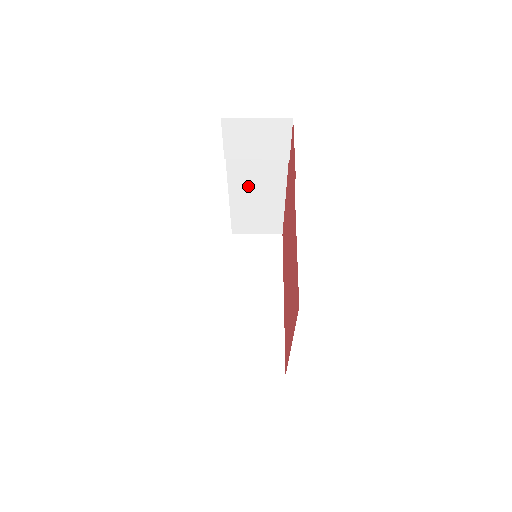
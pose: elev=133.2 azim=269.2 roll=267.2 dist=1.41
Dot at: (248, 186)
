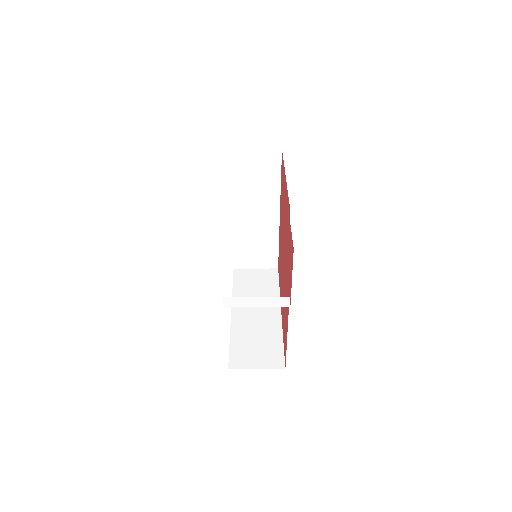
Dot at: occluded
